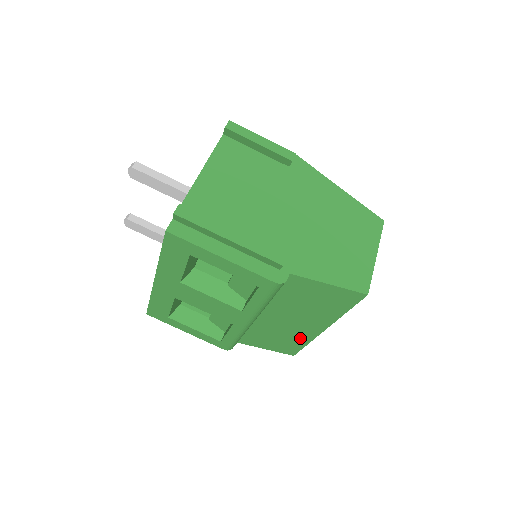
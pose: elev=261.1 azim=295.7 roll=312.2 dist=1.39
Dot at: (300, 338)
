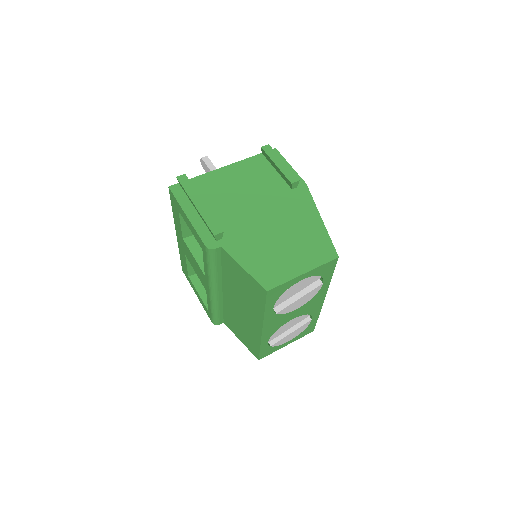
Dot at: (253, 335)
